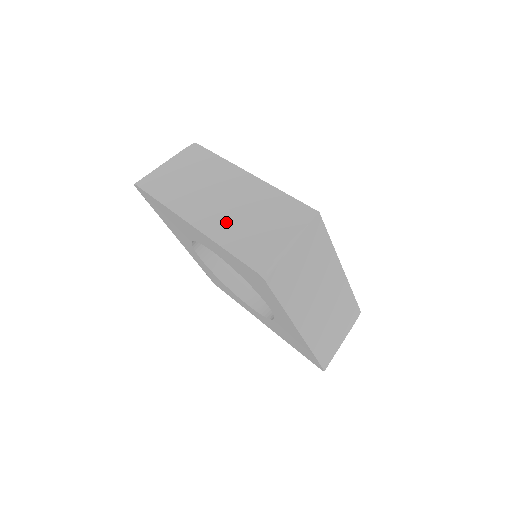
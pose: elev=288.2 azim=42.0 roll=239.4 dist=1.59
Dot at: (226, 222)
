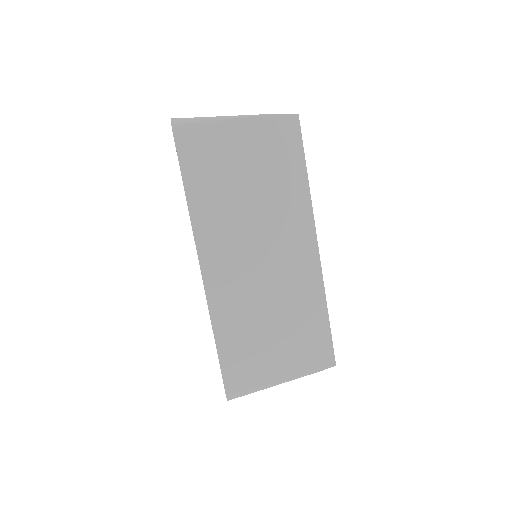
Dot at: (241, 303)
